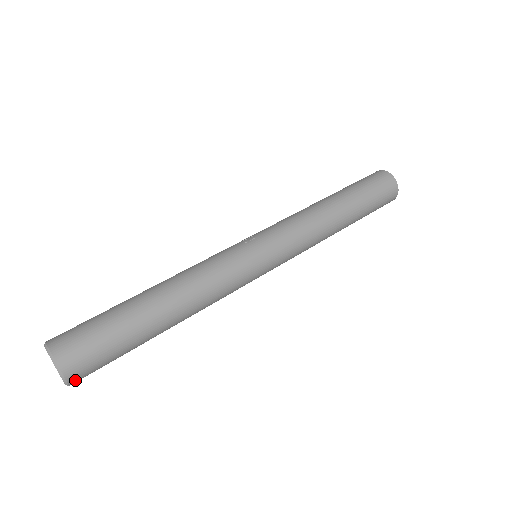
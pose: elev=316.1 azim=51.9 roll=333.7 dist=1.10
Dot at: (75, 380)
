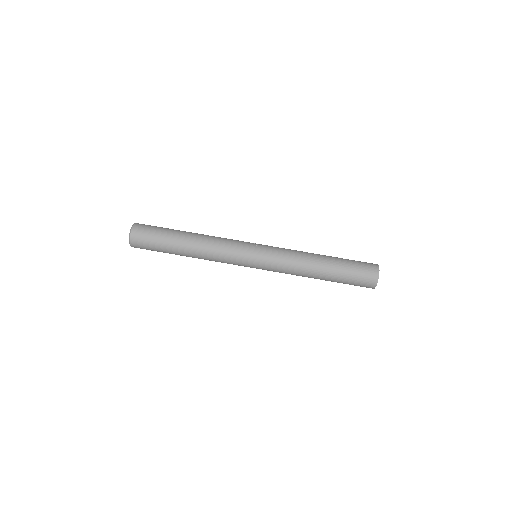
Dot at: (134, 246)
